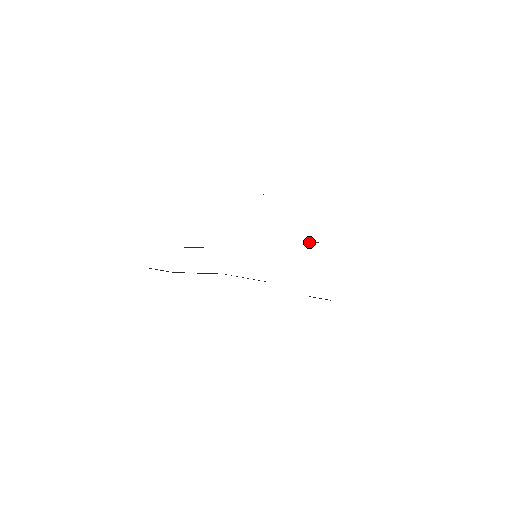
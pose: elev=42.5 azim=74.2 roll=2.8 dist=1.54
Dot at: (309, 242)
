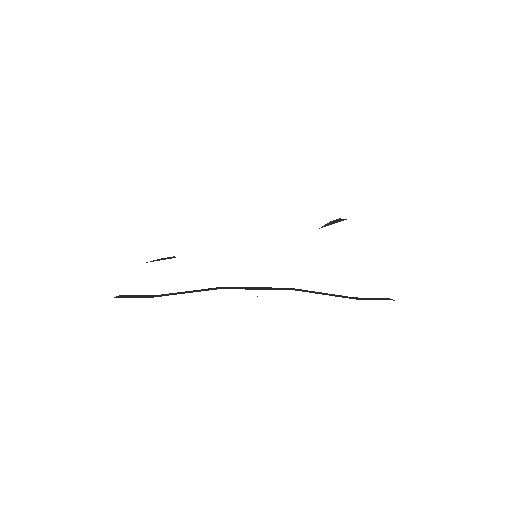
Dot at: (332, 221)
